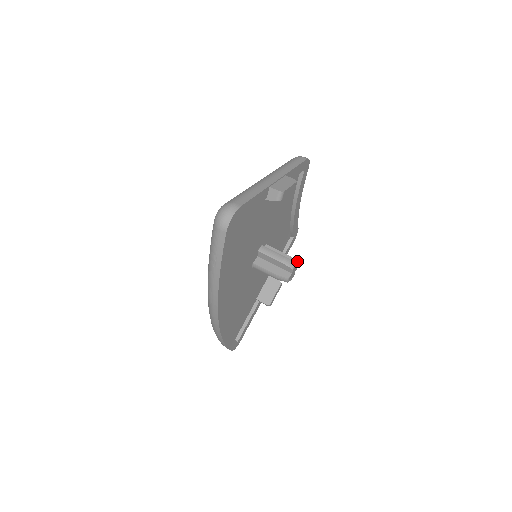
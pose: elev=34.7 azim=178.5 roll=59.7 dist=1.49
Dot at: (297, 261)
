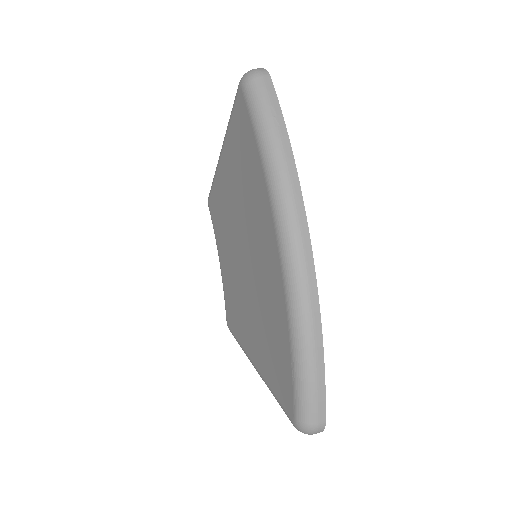
Dot at: occluded
